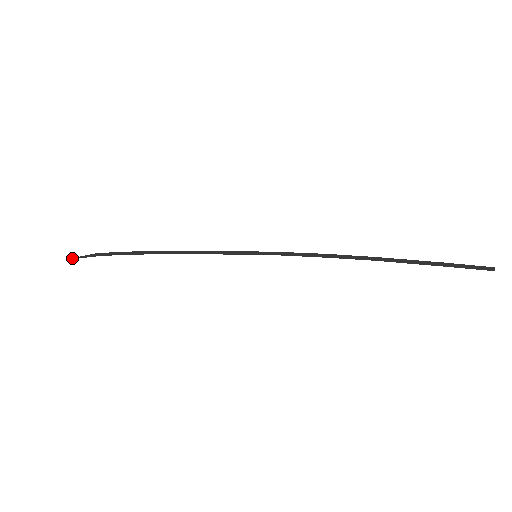
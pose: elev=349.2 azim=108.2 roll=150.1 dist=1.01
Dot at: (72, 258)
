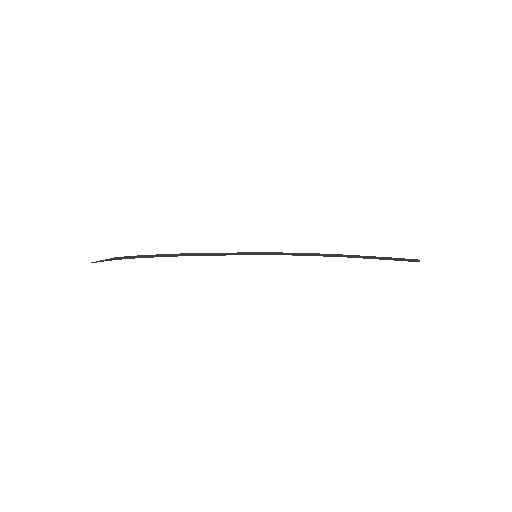
Dot at: (93, 262)
